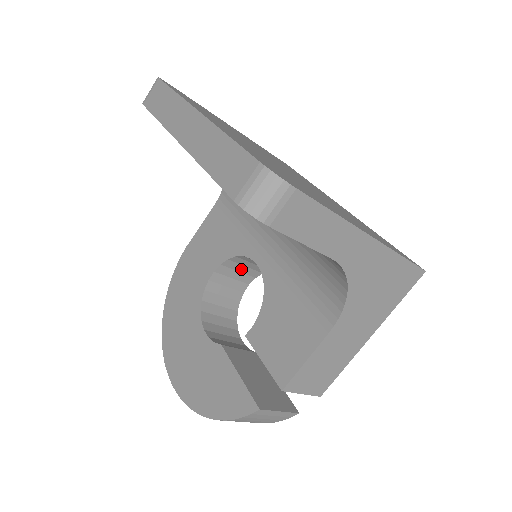
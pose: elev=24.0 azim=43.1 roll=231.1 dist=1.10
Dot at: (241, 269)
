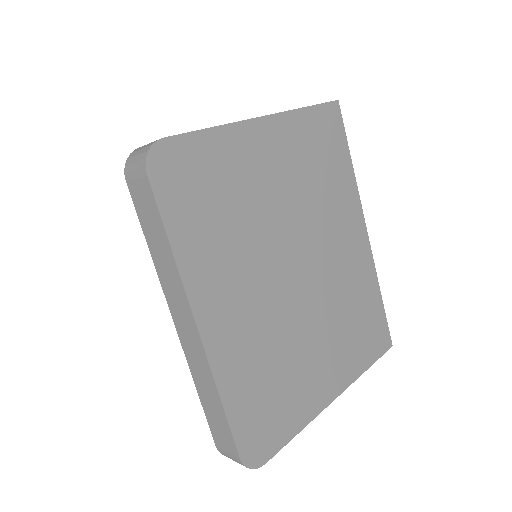
Dot at: occluded
